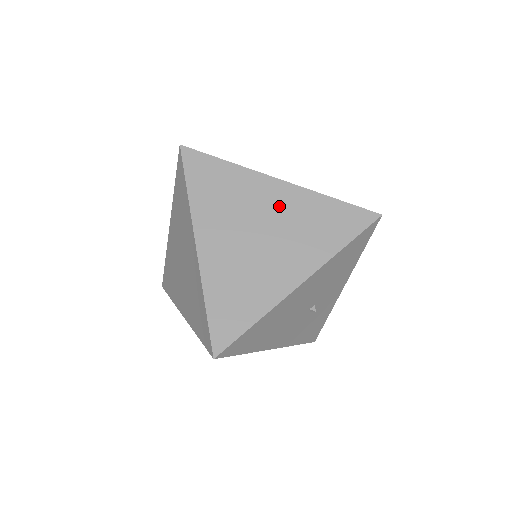
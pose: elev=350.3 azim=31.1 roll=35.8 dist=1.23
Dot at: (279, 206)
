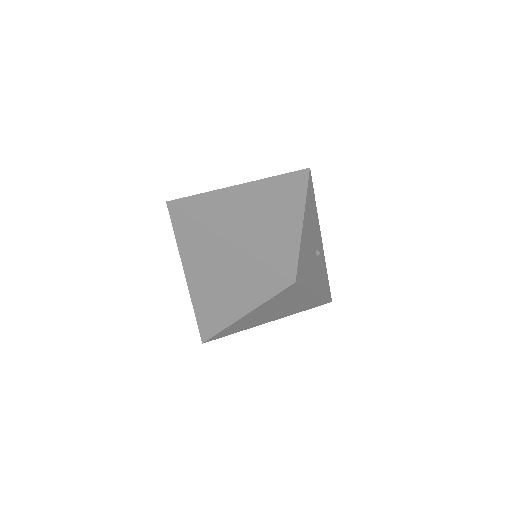
Dot at: (253, 195)
